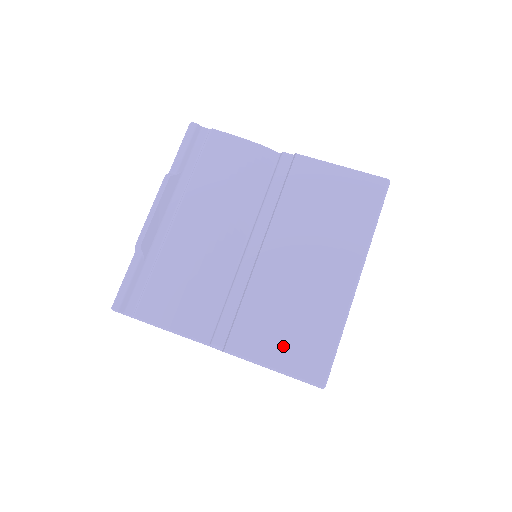
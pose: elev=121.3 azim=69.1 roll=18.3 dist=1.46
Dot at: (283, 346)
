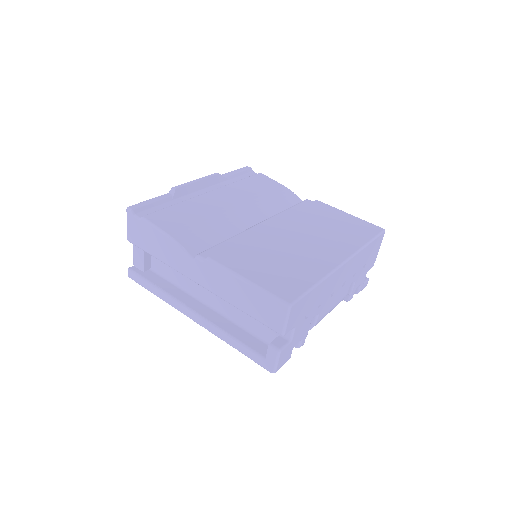
Dot at: (263, 271)
